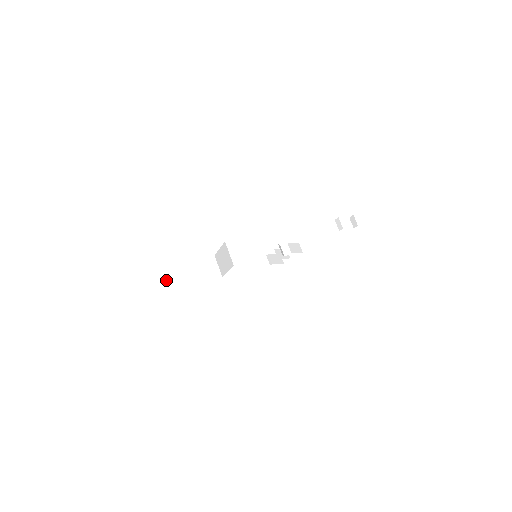
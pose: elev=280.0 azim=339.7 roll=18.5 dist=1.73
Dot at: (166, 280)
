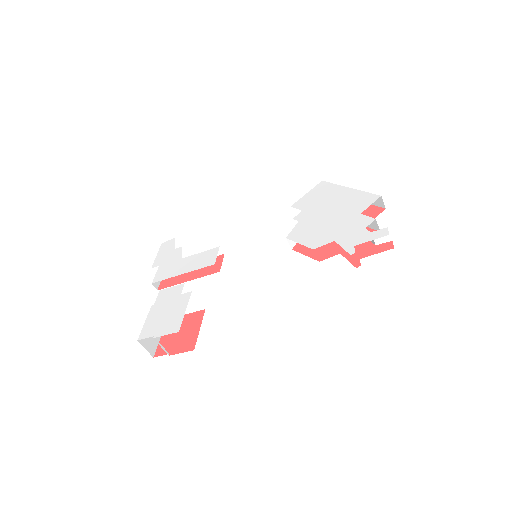
Dot at: (167, 263)
